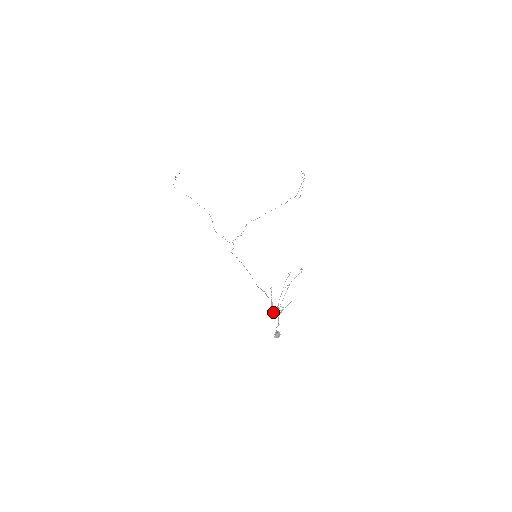
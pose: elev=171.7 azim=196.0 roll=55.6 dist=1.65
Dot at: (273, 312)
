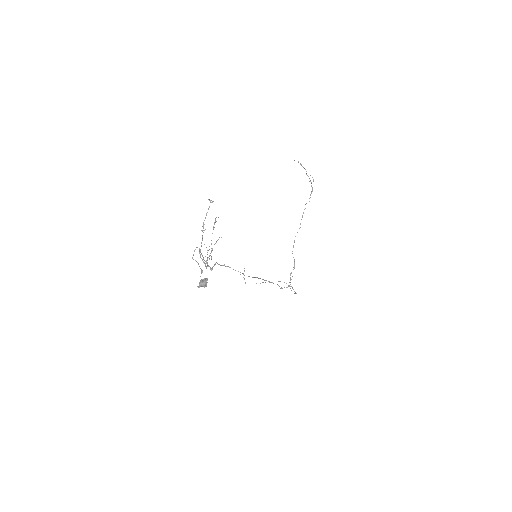
Dot at: (211, 269)
